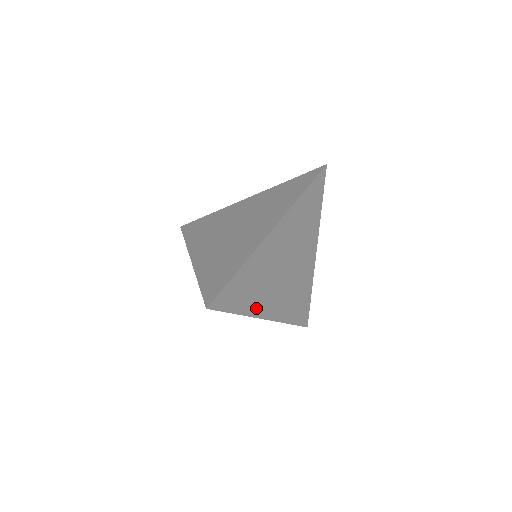
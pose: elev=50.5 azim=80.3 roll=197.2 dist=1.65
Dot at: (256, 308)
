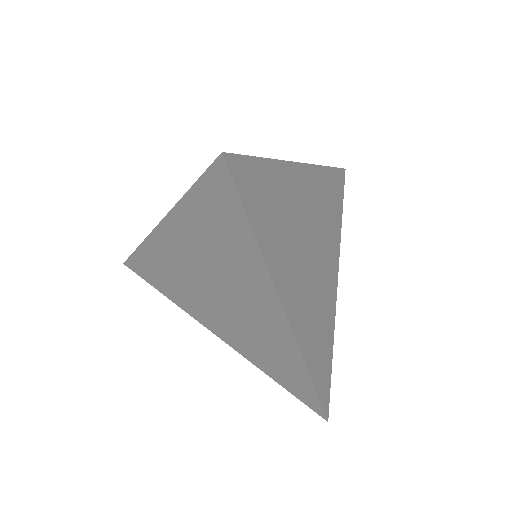
Dot at: (277, 269)
